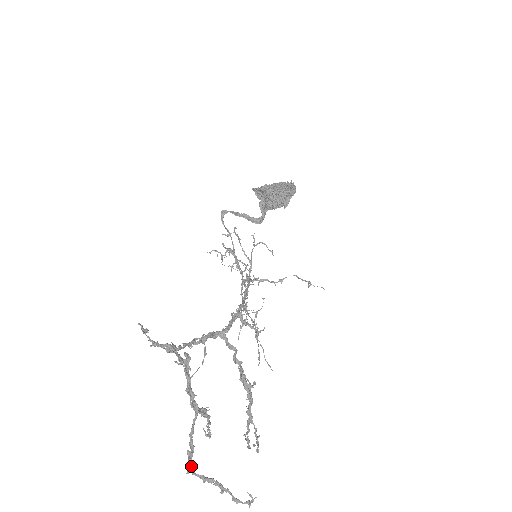
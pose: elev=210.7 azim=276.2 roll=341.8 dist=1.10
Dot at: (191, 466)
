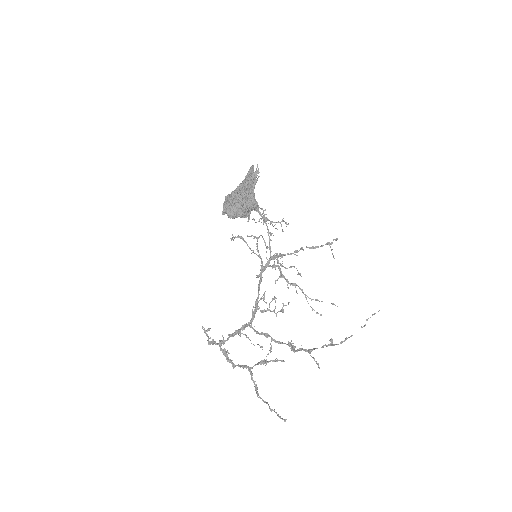
Dot at: (258, 393)
